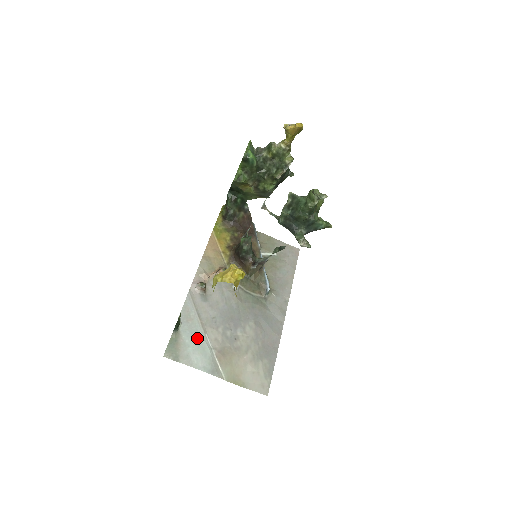
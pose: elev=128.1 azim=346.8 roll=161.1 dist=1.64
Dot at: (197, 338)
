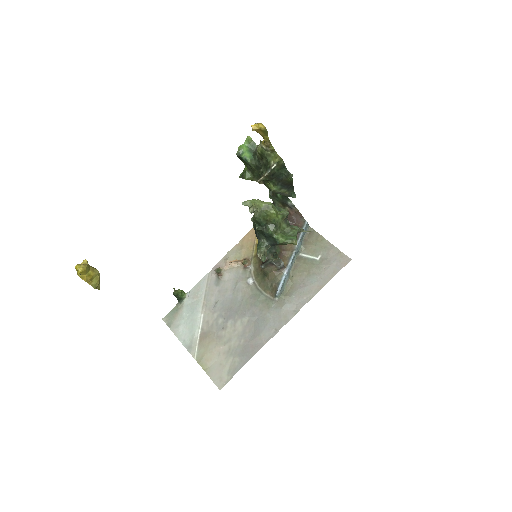
Dot at: (193, 315)
